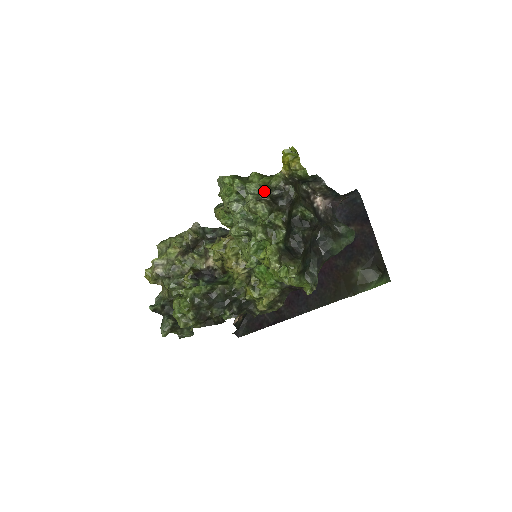
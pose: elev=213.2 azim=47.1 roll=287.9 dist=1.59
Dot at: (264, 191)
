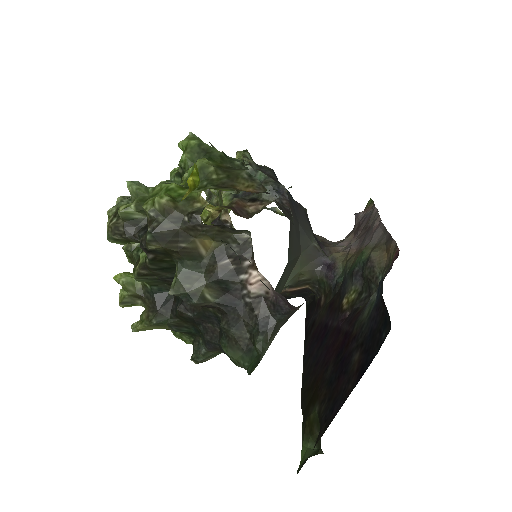
Dot at: (119, 209)
